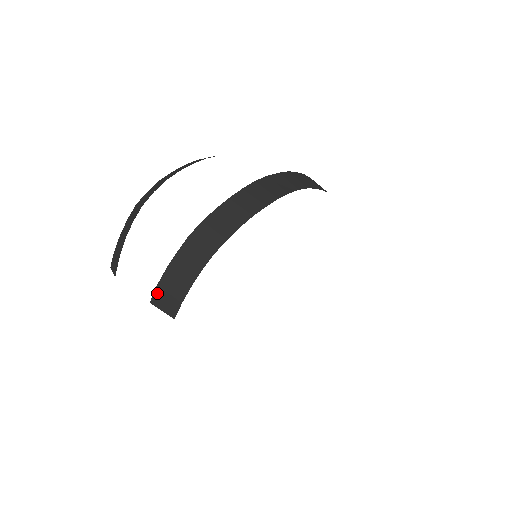
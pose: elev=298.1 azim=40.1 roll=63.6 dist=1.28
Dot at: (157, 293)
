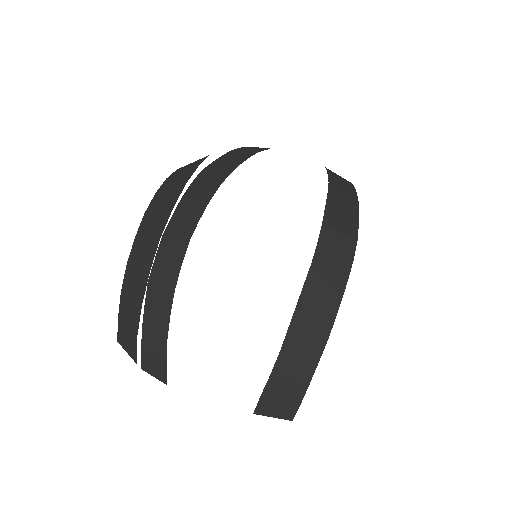
Dot at: (262, 403)
